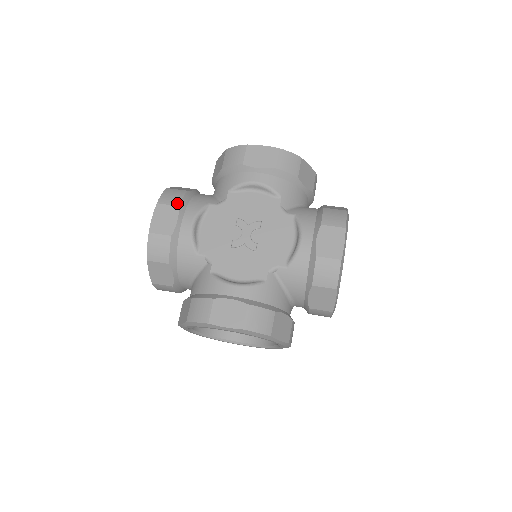
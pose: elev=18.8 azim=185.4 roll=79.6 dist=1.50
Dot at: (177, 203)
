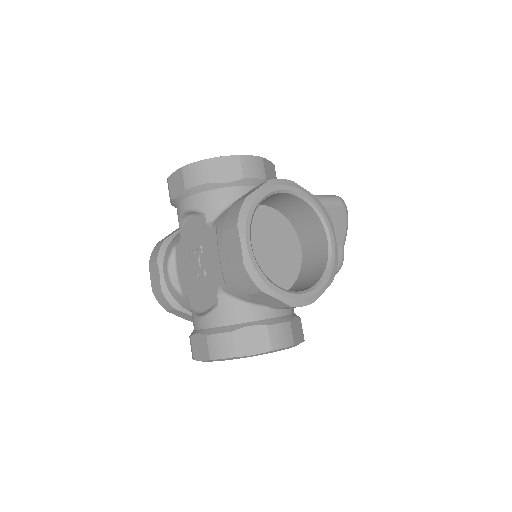
Dot at: (156, 258)
